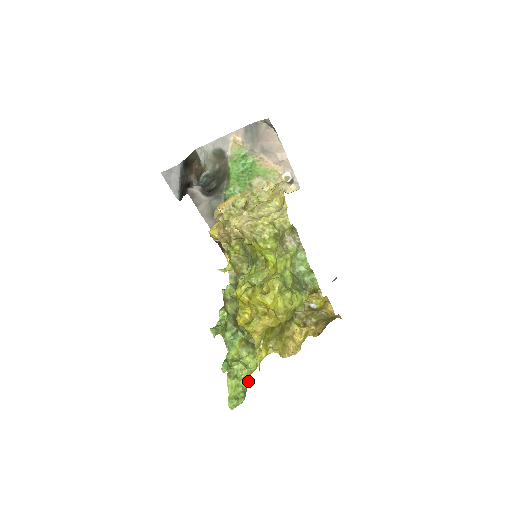
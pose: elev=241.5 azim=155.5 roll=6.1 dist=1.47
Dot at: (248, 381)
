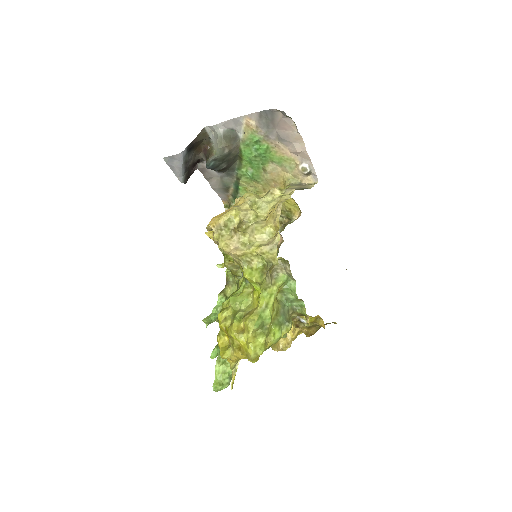
Dot at: occluded
